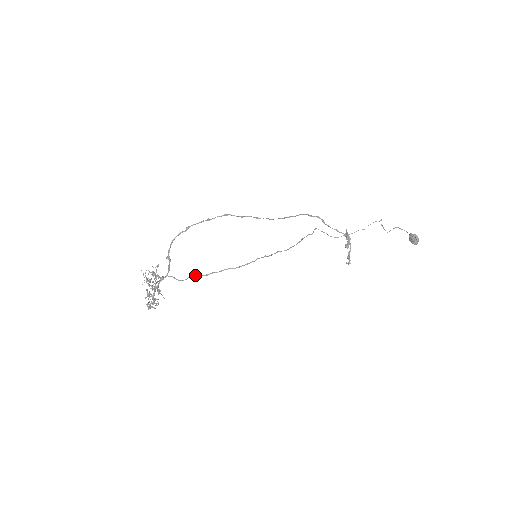
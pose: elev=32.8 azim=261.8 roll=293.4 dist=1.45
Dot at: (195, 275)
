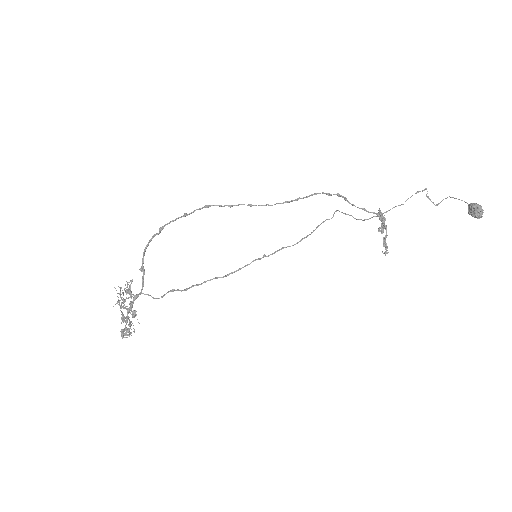
Dot at: (173, 290)
